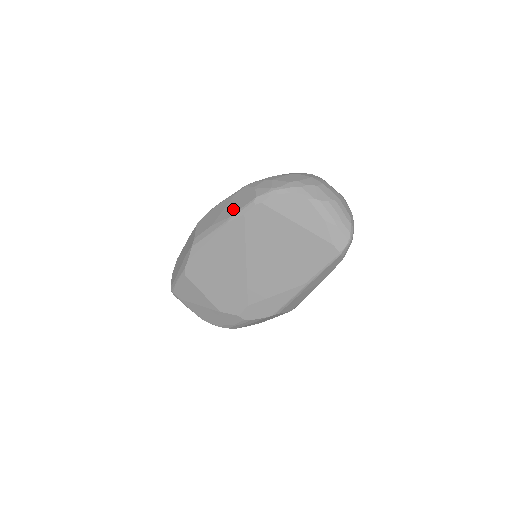
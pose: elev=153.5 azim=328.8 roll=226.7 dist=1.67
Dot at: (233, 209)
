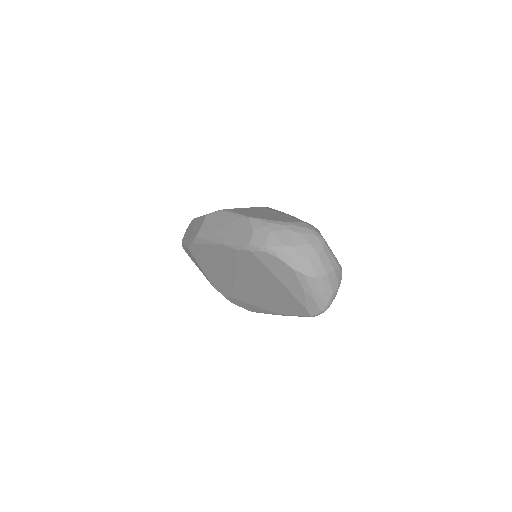
Dot at: (231, 236)
